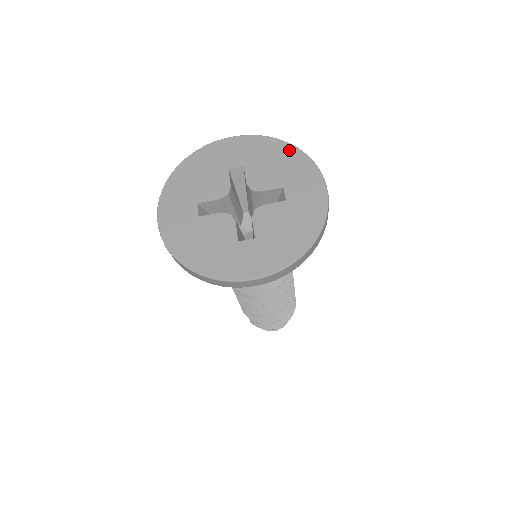
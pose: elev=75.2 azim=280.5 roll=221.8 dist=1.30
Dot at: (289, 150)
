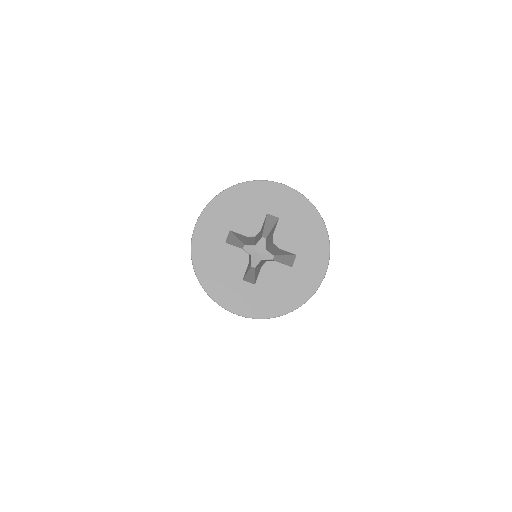
Dot at: (237, 191)
